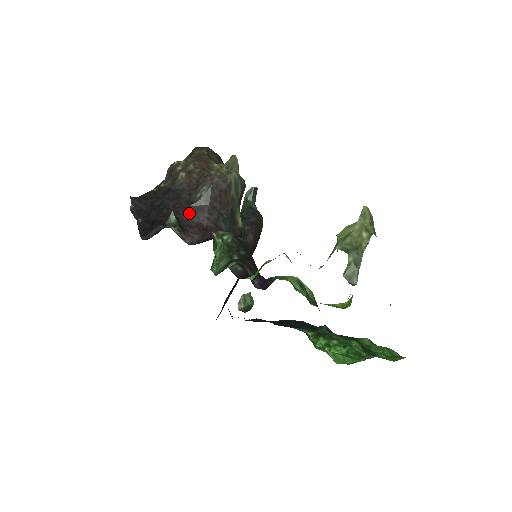
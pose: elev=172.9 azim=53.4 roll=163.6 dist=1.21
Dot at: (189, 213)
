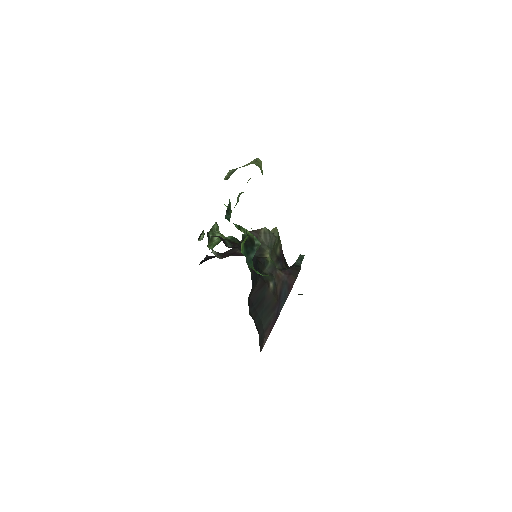
Dot at: (231, 251)
